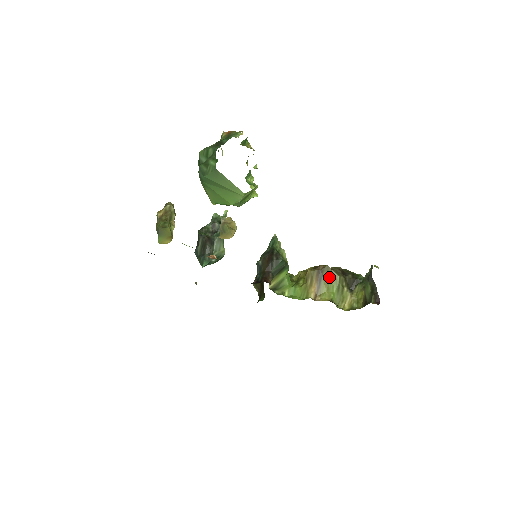
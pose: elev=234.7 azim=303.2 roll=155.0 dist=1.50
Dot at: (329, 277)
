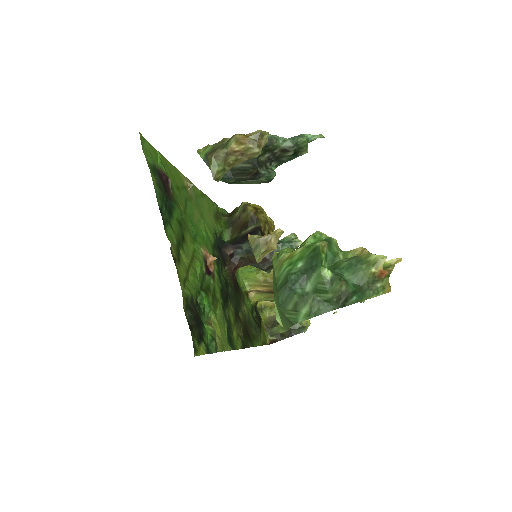
Dot at: occluded
